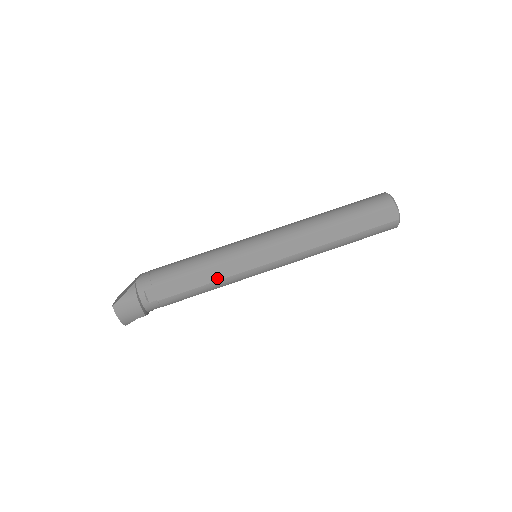
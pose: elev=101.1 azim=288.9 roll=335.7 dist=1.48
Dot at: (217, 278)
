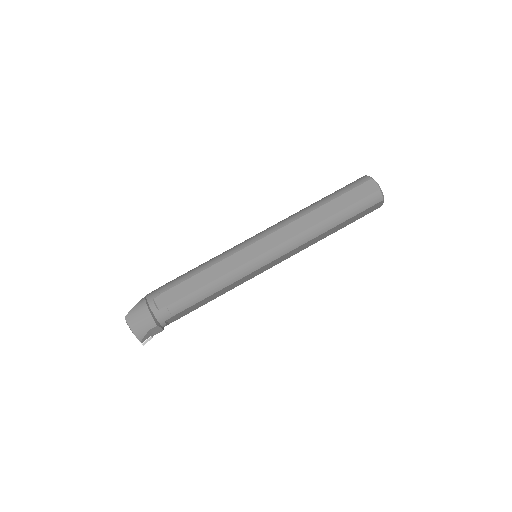
Dot at: (219, 275)
